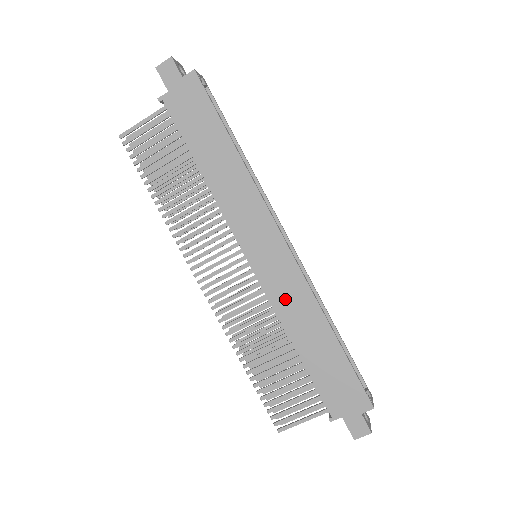
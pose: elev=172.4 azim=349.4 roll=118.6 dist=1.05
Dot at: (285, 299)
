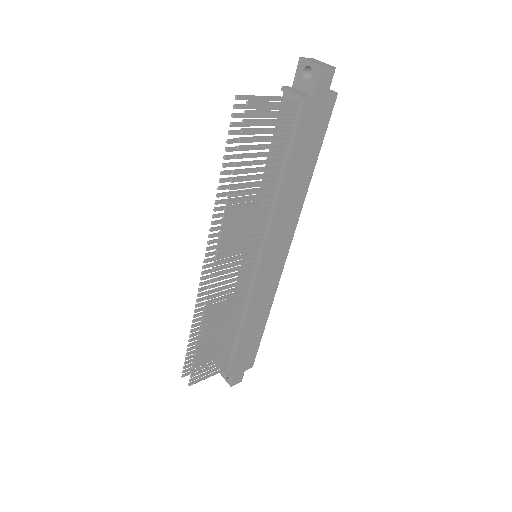
Dot at: (260, 296)
